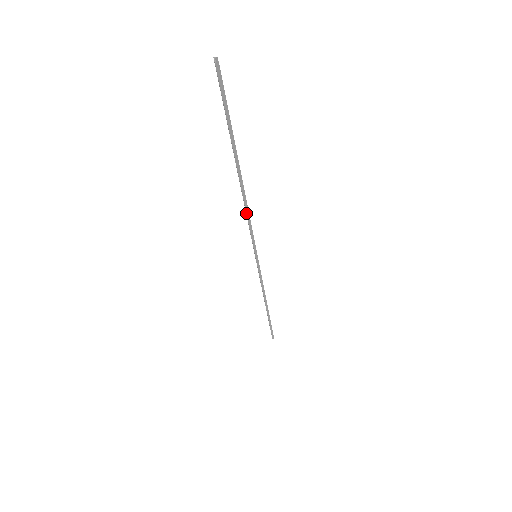
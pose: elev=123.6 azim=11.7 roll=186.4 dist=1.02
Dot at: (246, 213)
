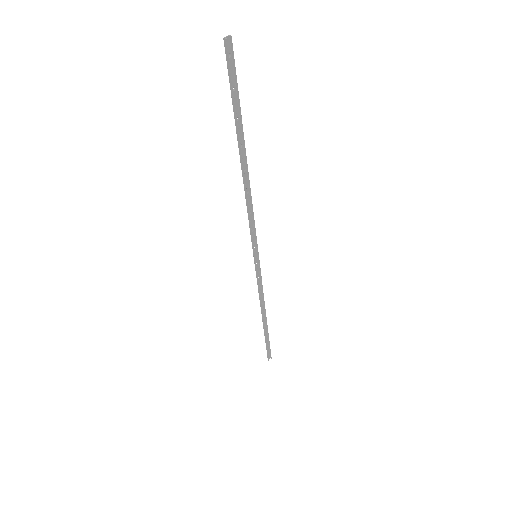
Dot at: (246, 203)
